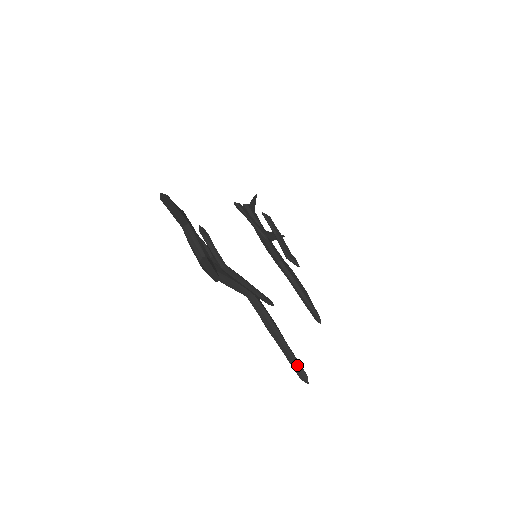
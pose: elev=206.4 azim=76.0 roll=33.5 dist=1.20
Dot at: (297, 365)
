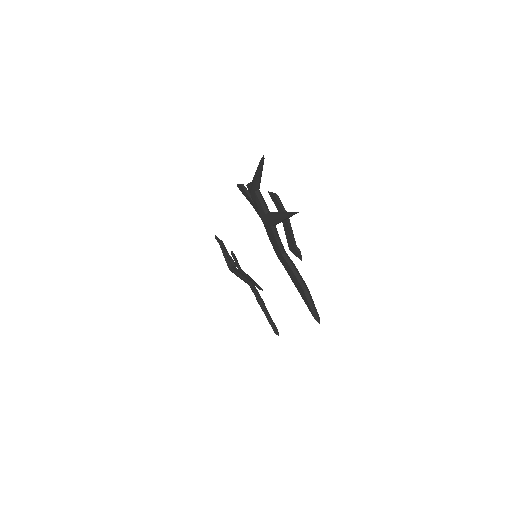
Dot at: (314, 307)
